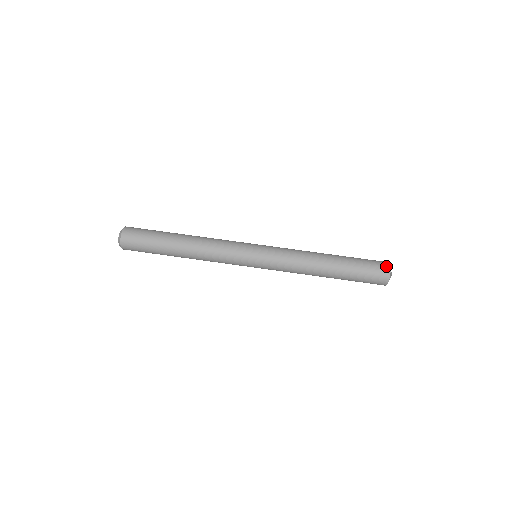
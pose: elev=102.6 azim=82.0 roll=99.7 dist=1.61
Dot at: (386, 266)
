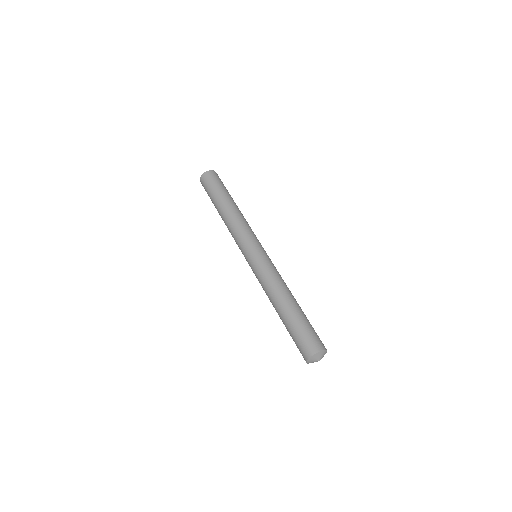
Dot at: (311, 351)
